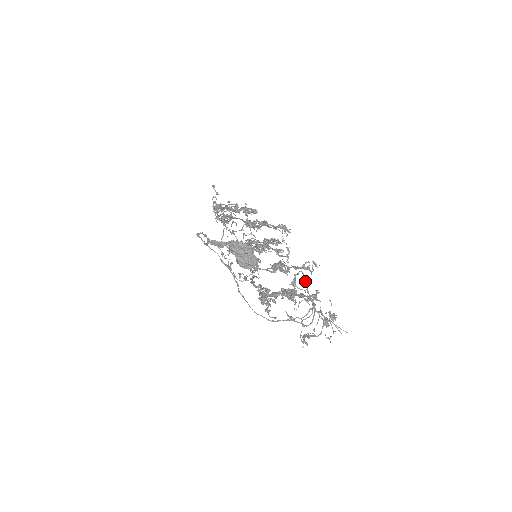
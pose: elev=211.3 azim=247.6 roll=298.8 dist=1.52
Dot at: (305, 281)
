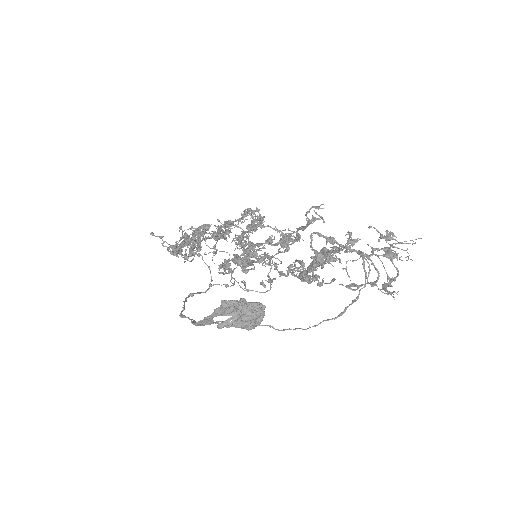
Dot at: (326, 238)
